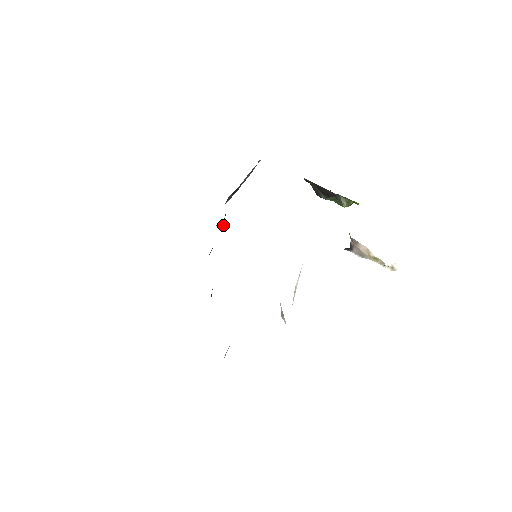
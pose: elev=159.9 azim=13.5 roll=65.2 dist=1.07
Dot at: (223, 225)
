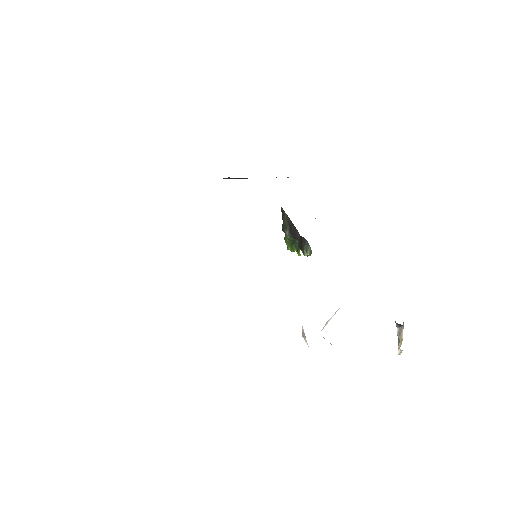
Dot at: occluded
